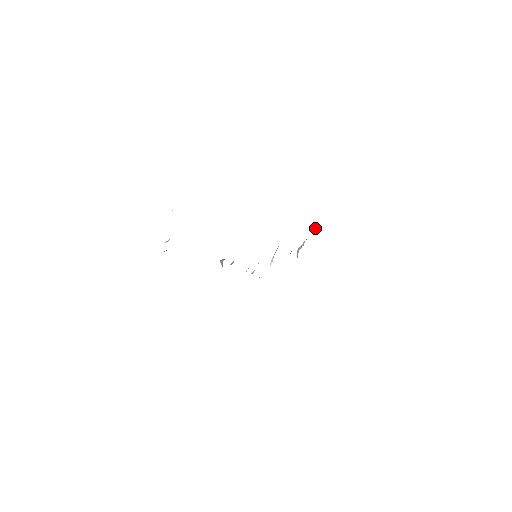
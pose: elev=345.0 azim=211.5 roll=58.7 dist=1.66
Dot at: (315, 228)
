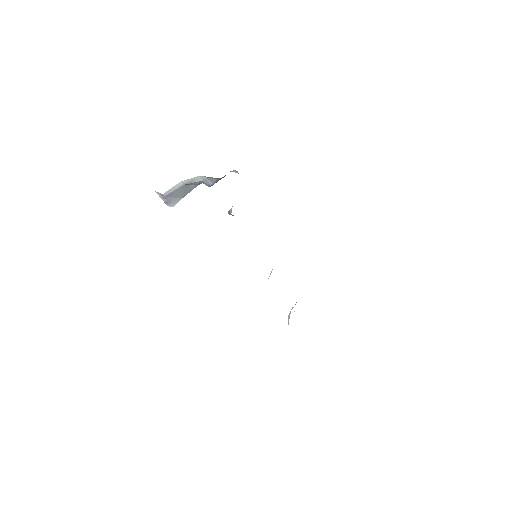
Dot at: occluded
